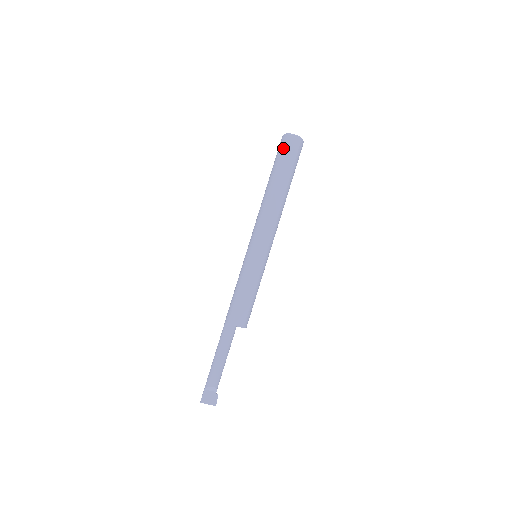
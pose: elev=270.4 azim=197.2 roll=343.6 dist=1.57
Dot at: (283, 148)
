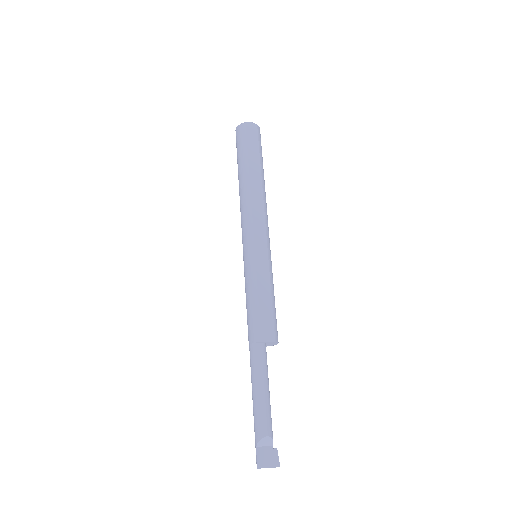
Dot at: (241, 137)
